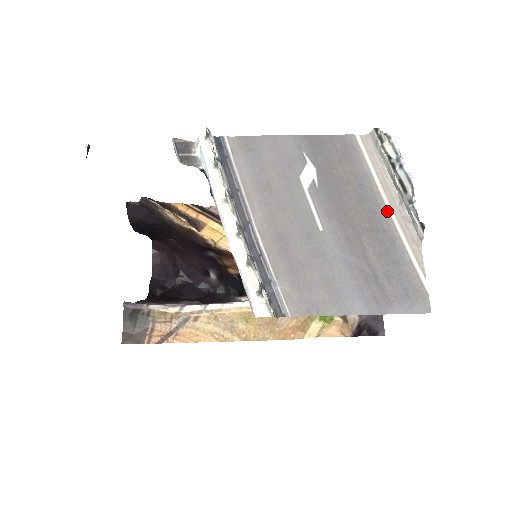
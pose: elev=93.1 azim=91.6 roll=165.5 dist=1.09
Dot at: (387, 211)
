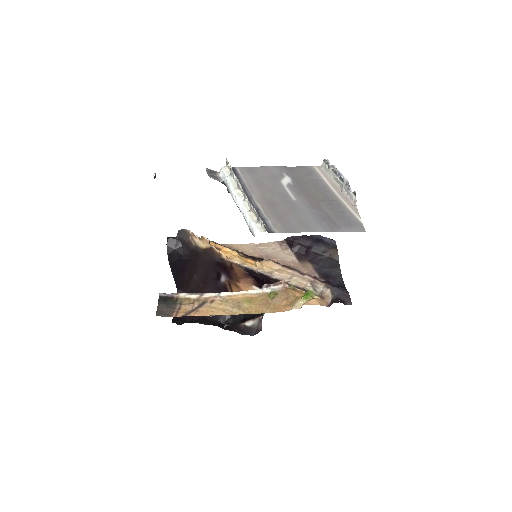
Dot at: (334, 193)
